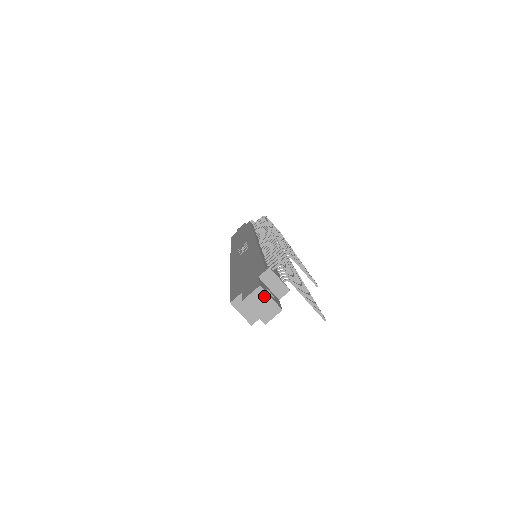
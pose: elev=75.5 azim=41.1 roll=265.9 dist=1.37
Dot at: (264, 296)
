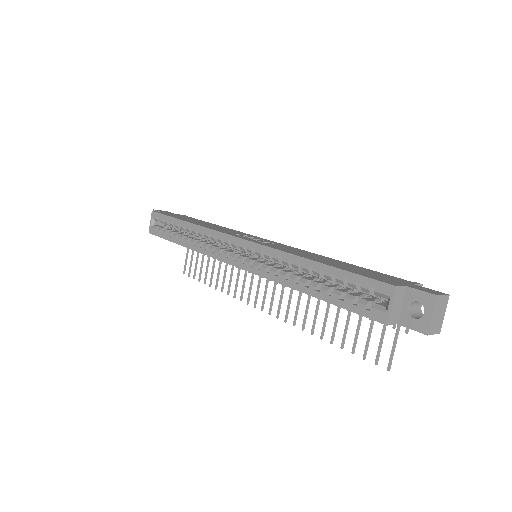
Dot at: (444, 307)
